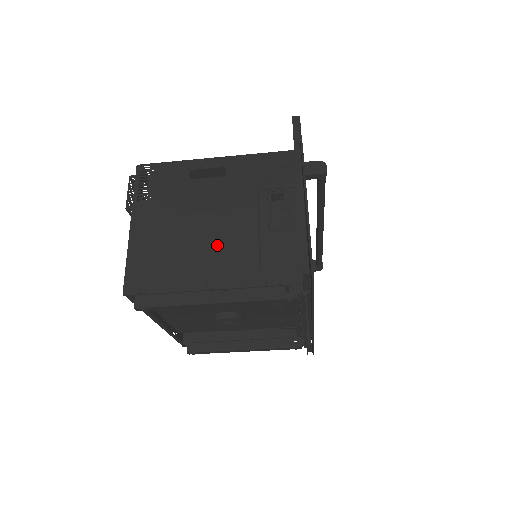
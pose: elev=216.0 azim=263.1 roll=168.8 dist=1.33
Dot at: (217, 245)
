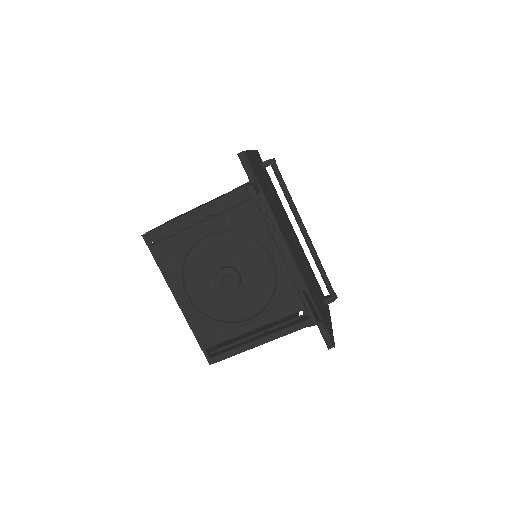
Dot at: occluded
